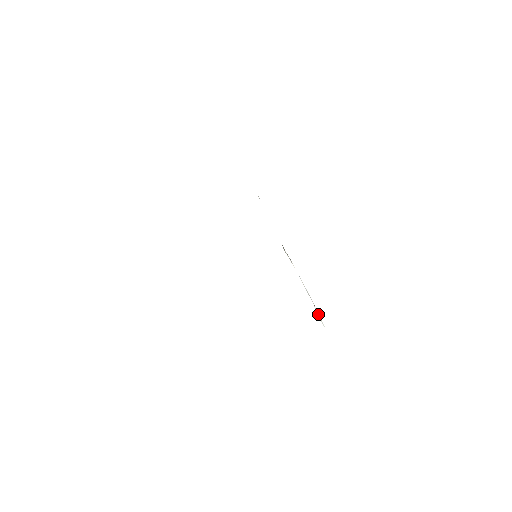
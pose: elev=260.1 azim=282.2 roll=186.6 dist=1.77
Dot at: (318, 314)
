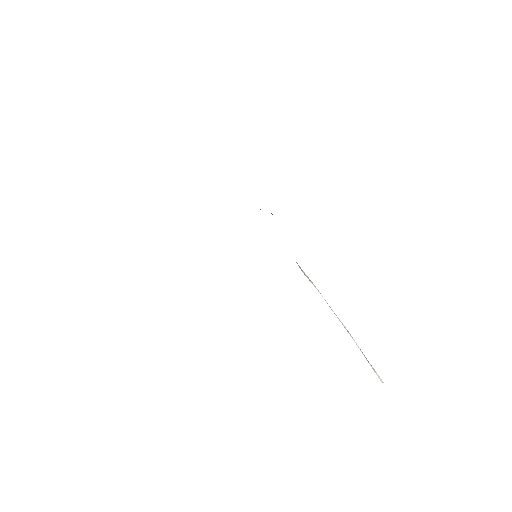
Dot at: occluded
